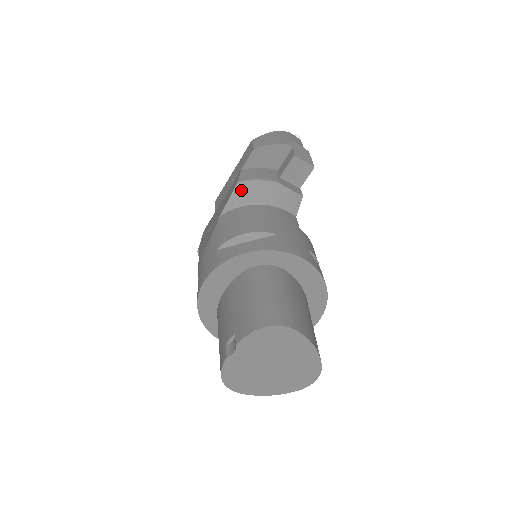
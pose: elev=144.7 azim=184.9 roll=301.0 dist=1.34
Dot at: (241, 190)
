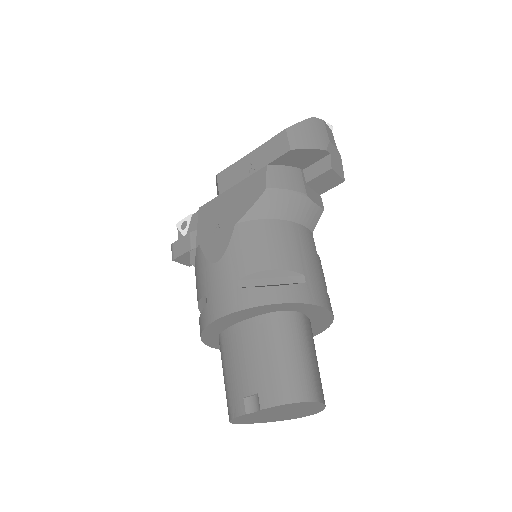
Dot at: (267, 200)
